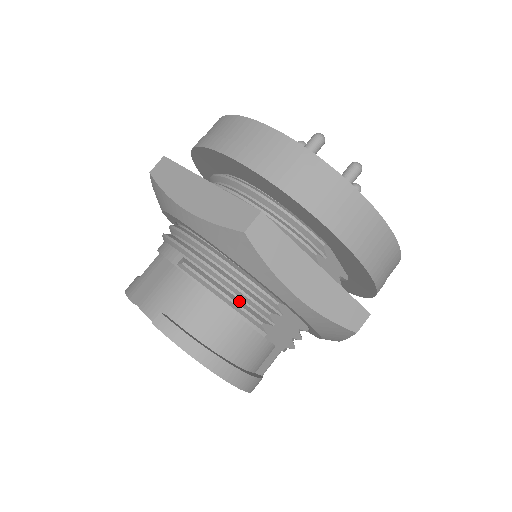
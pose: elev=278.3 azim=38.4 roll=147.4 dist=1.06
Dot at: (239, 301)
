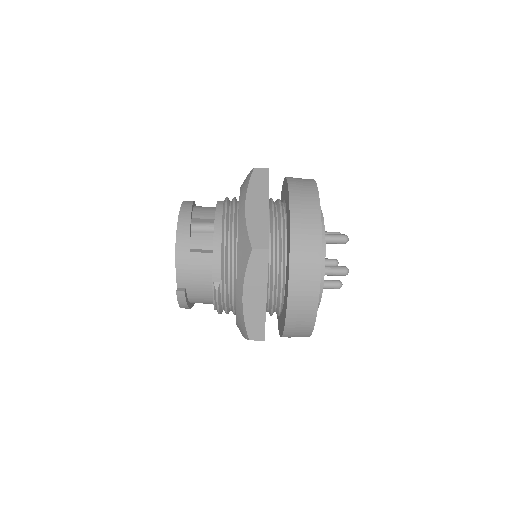
Dot at: occluded
